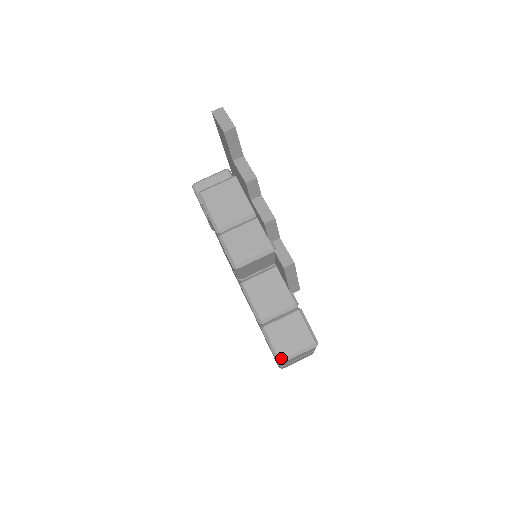
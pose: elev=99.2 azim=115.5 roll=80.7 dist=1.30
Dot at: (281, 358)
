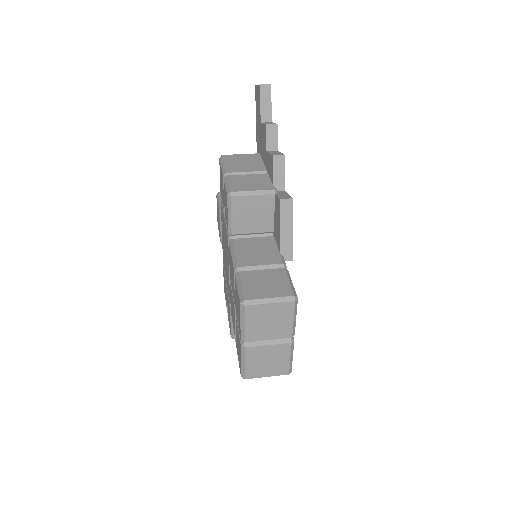
Dot at: (247, 298)
